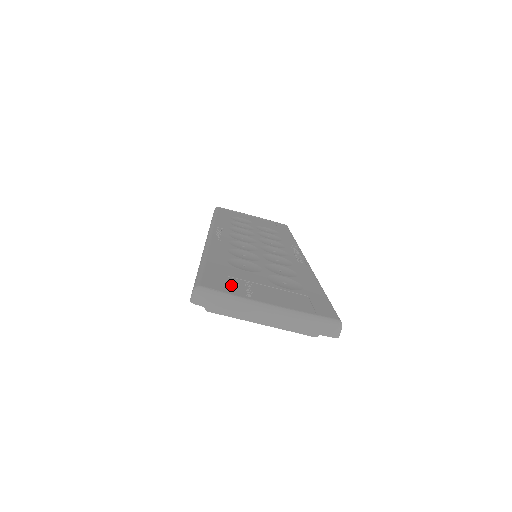
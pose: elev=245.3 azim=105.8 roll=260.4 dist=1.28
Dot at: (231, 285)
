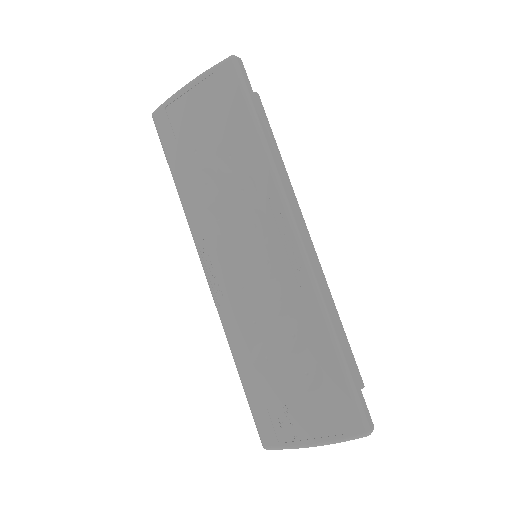
Dot at: (278, 425)
